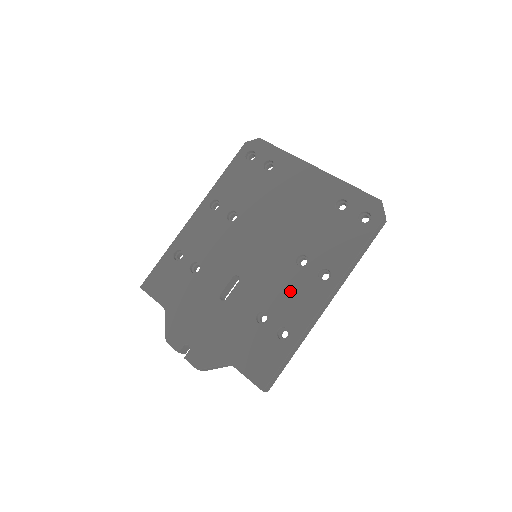
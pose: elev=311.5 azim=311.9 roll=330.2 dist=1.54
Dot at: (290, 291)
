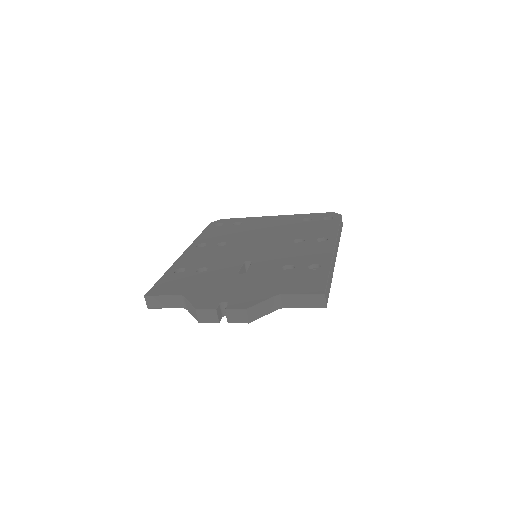
Dot at: (302, 252)
